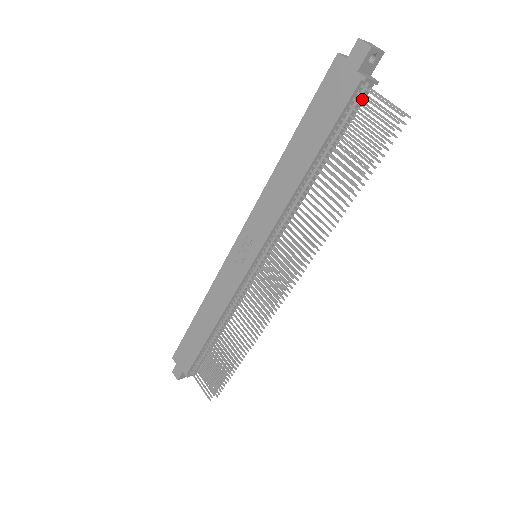
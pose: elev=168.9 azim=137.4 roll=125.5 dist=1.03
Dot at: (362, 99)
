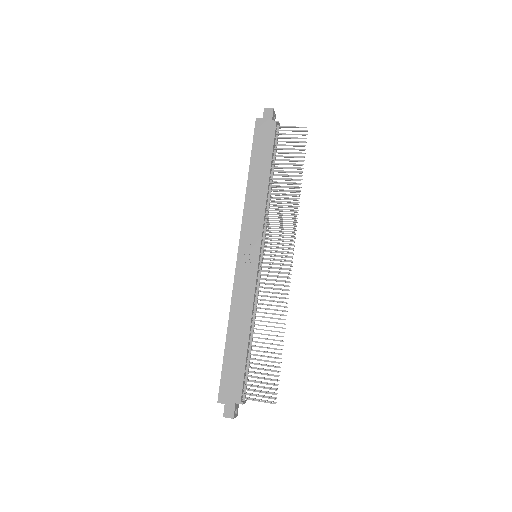
Dot at: (278, 135)
